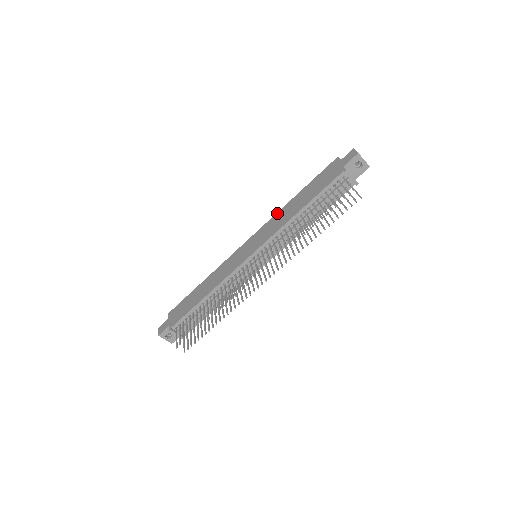
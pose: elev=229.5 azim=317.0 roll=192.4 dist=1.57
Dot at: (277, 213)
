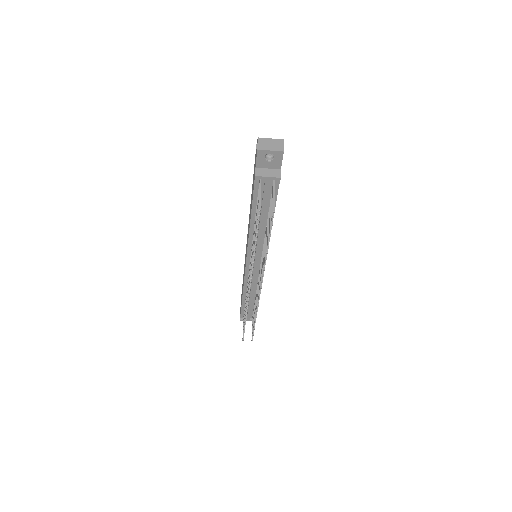
Dot at: occluded
